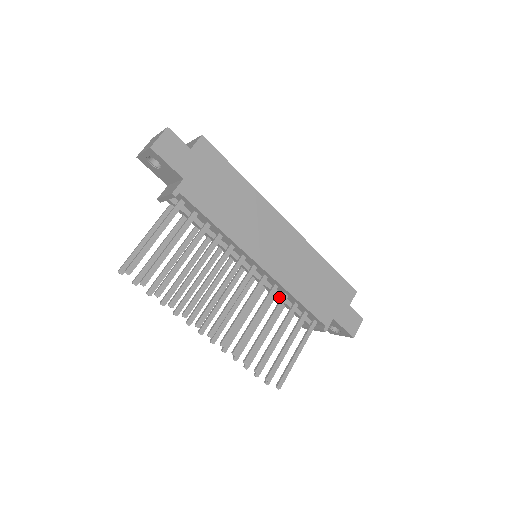
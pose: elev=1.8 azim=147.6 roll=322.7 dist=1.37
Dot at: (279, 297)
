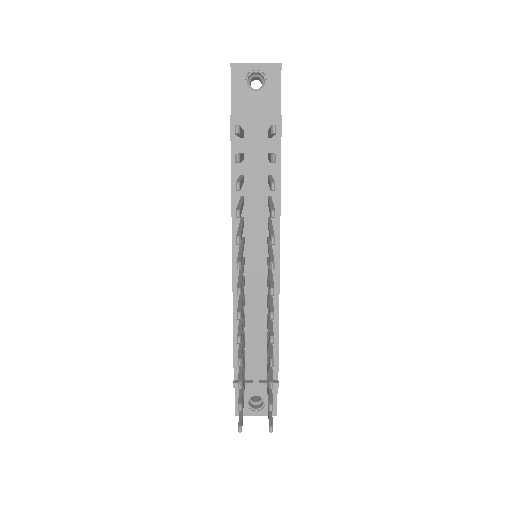
Dot at: (259, 317)
